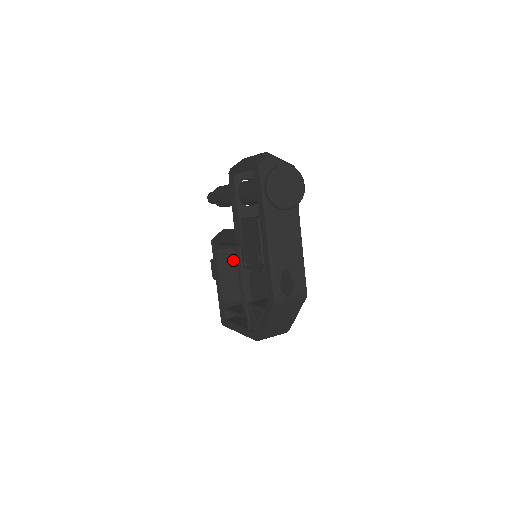
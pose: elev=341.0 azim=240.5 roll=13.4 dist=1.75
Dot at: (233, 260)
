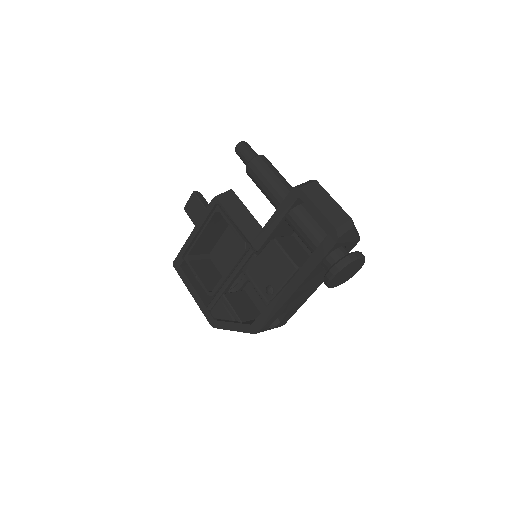
Dot at: (222, 222)
